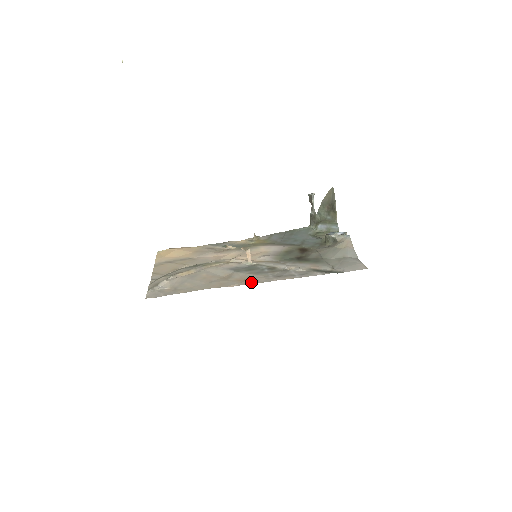
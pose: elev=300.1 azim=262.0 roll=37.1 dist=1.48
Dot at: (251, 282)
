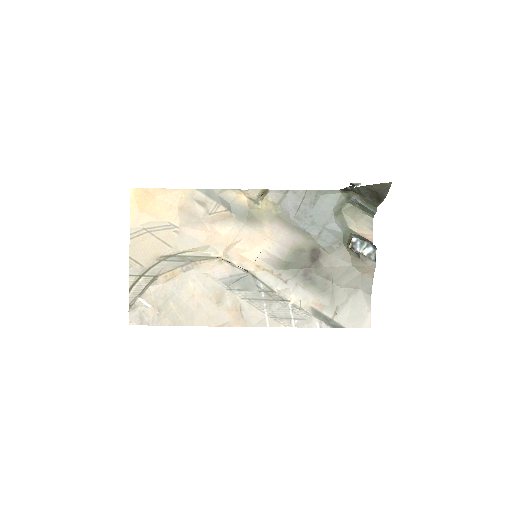
Dot at: (242, 322)
